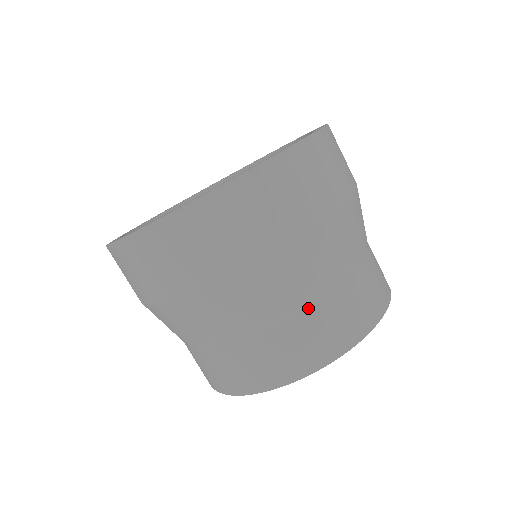
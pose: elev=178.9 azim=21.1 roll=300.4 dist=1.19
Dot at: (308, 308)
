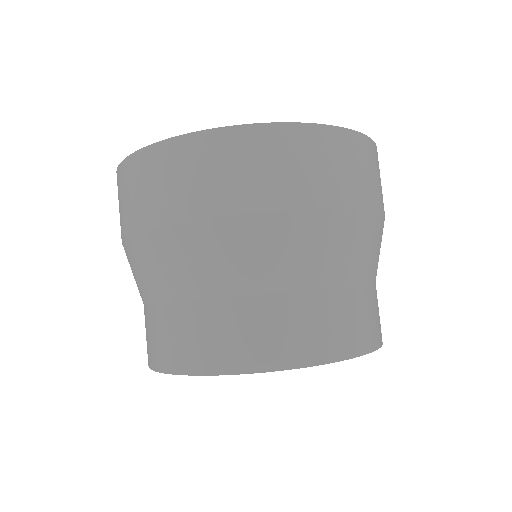
Dot at: (191, 304)
